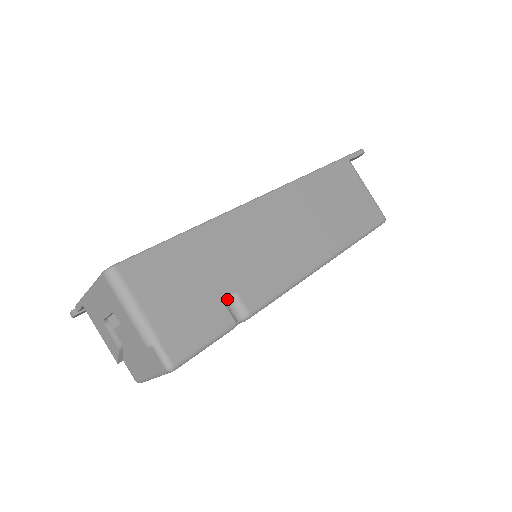
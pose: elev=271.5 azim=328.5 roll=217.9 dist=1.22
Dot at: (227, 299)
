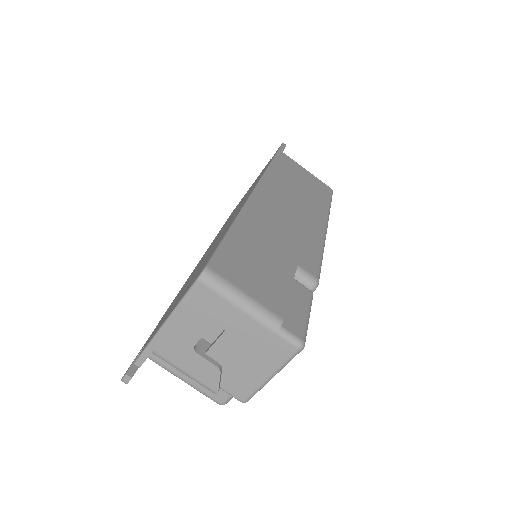
Dot at: occluded
